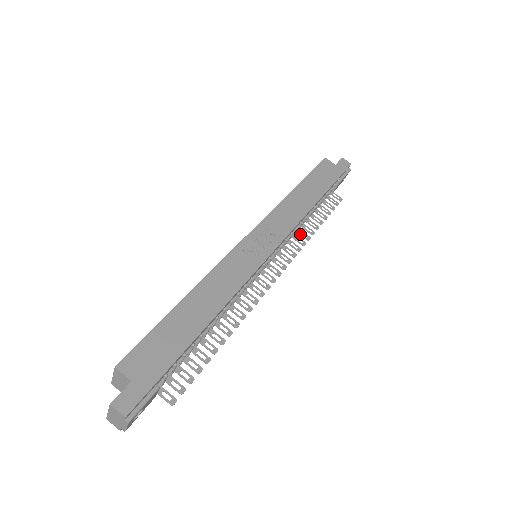
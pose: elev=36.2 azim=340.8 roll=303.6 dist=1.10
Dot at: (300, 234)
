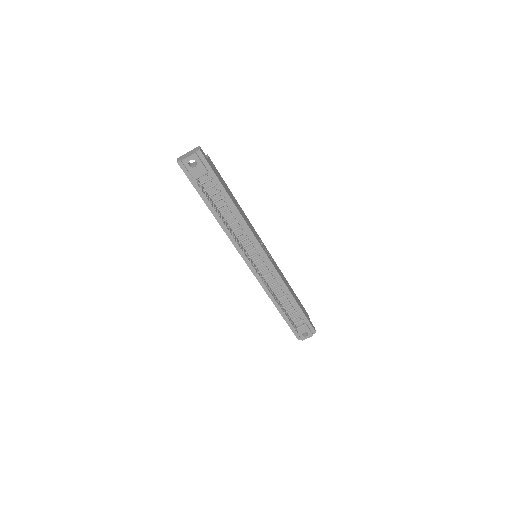
Dot at: (273, 293)
